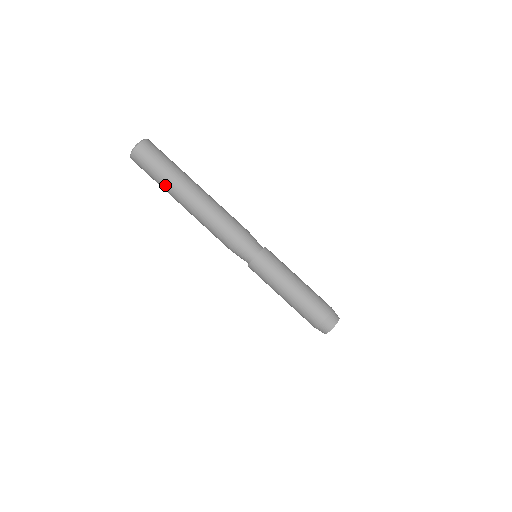
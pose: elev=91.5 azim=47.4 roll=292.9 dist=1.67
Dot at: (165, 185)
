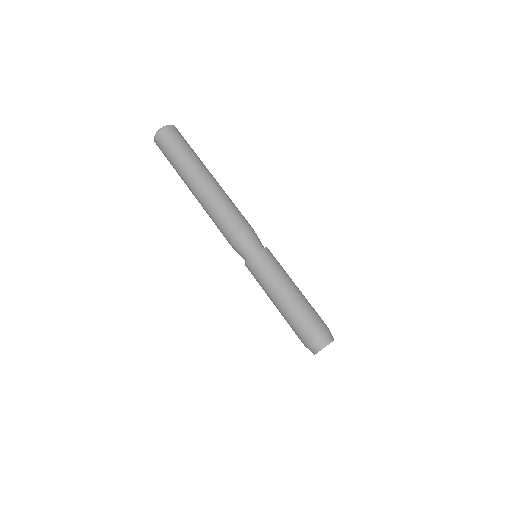
Dot at: (181, 167)
